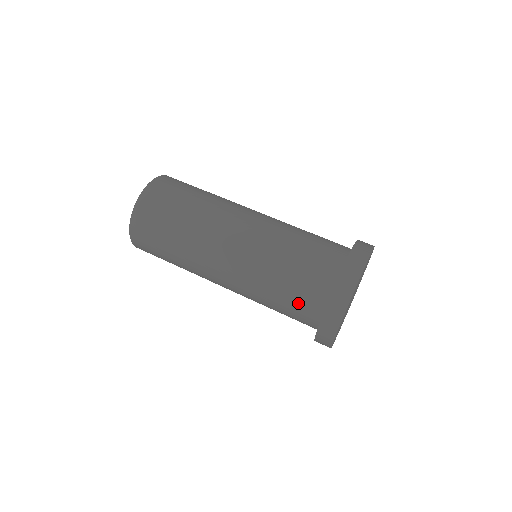
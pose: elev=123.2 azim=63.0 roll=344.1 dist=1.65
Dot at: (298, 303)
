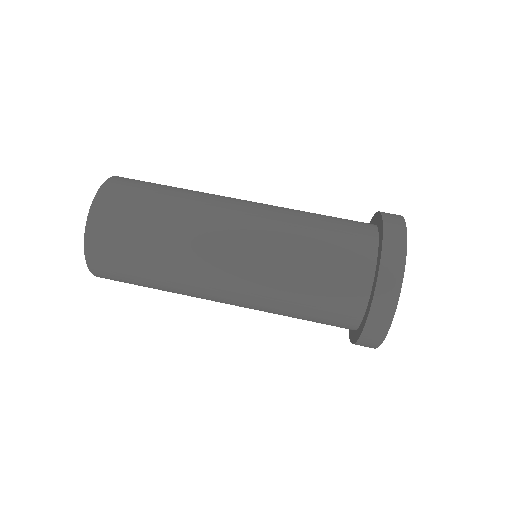
Dot at: occluded
